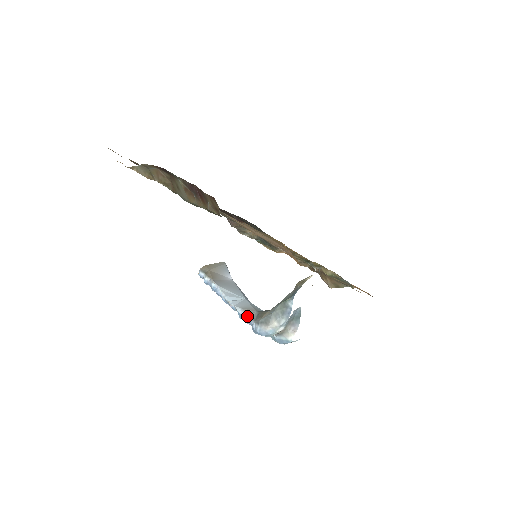
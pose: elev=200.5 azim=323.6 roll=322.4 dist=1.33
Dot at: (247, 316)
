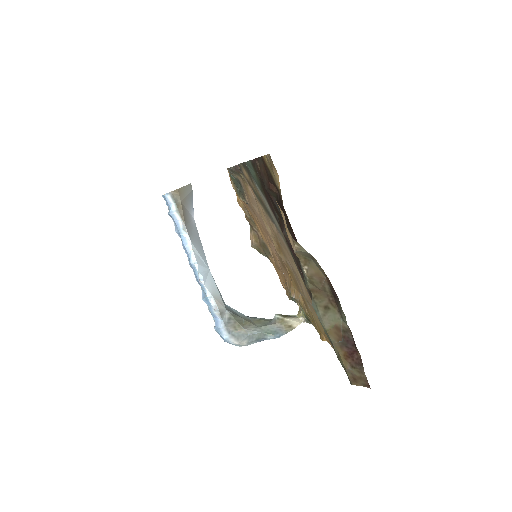
Dot at: (219, 314)
